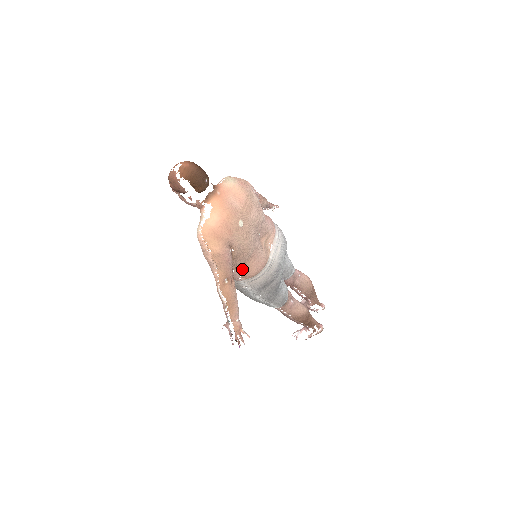
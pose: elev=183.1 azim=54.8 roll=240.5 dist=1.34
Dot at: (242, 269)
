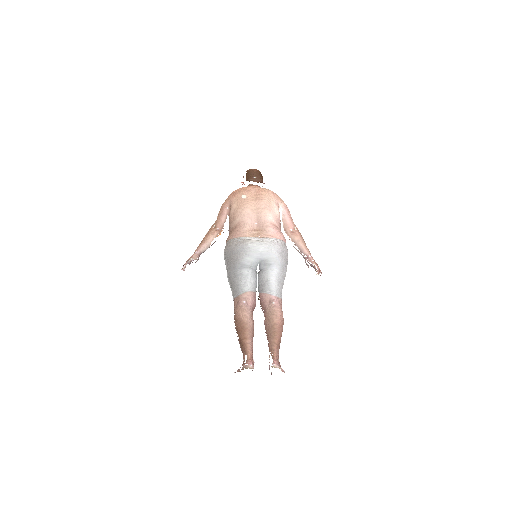
Dot at: occluded
